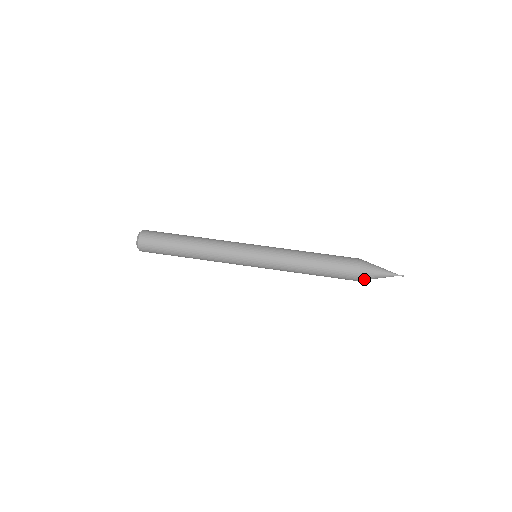
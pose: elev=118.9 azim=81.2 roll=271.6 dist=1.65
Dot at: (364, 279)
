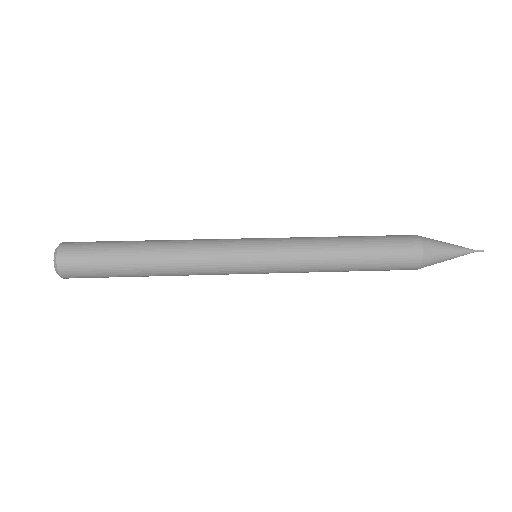
Dot at: (431, 252)
